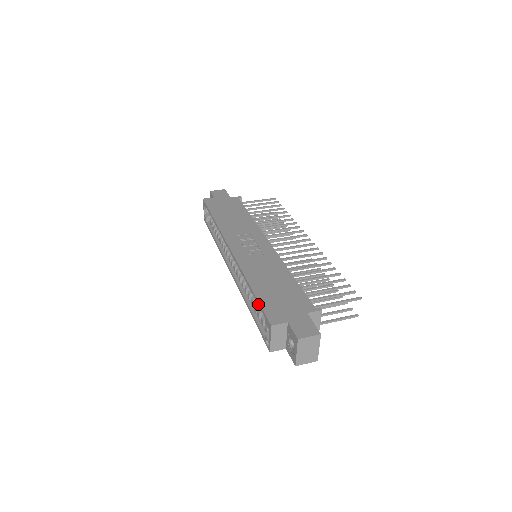
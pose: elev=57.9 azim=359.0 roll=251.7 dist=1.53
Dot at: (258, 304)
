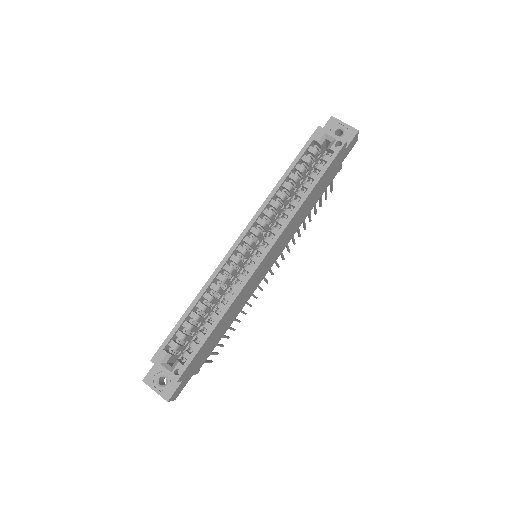
Dot at: (300, 155)
